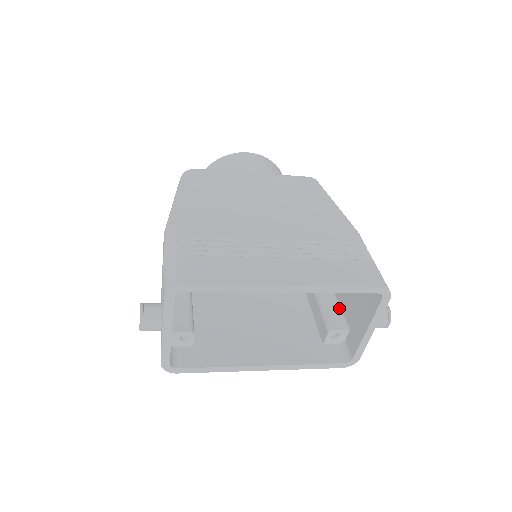
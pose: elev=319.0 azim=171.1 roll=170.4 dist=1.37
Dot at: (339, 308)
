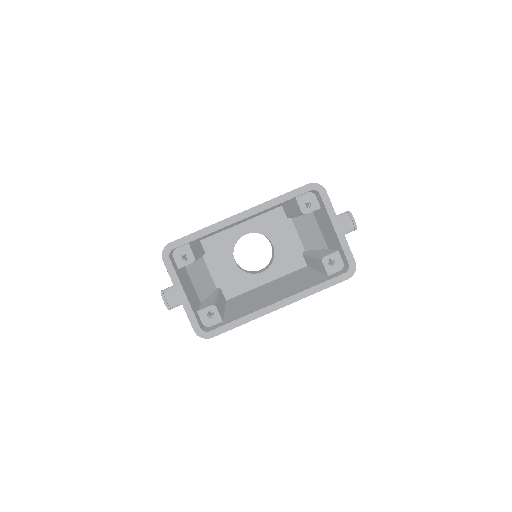
Dot at: (331, 250)
